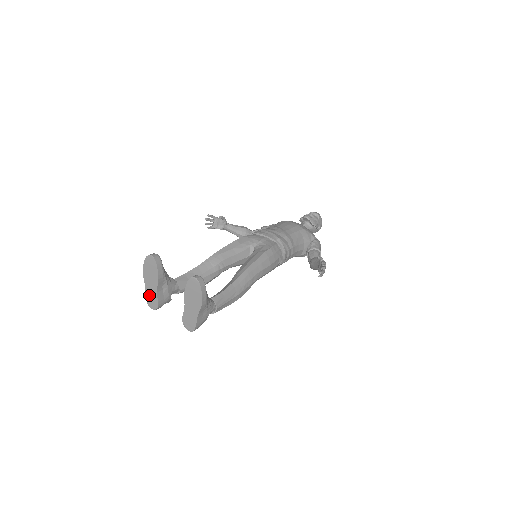
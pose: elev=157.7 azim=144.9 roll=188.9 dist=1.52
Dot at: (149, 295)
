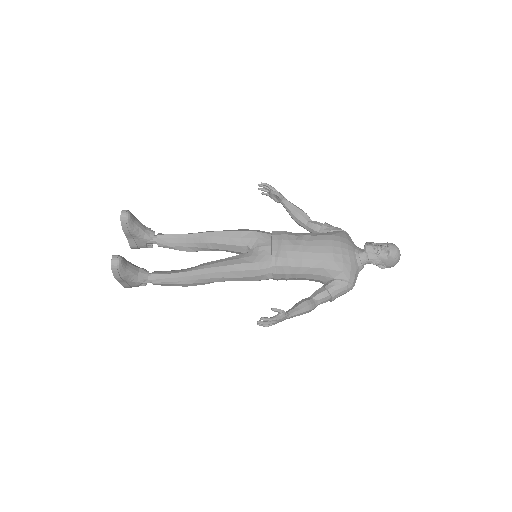
Dot at: occluded
